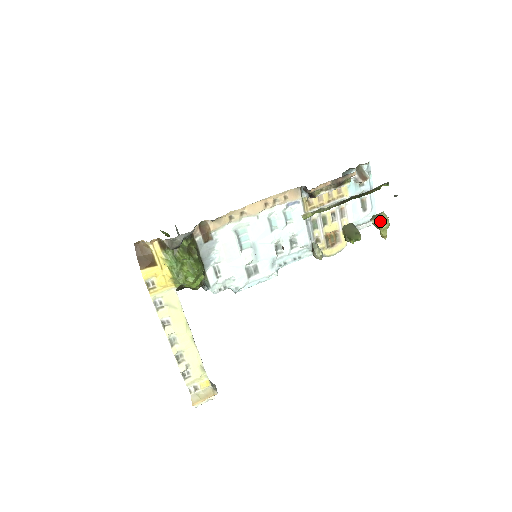
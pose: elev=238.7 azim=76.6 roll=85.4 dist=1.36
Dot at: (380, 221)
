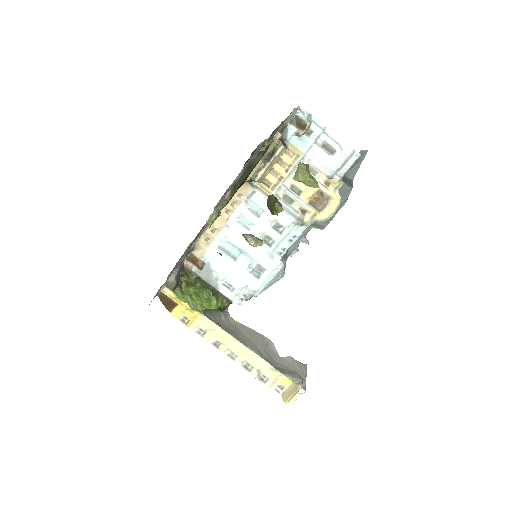
Dot at: (298, 175)
